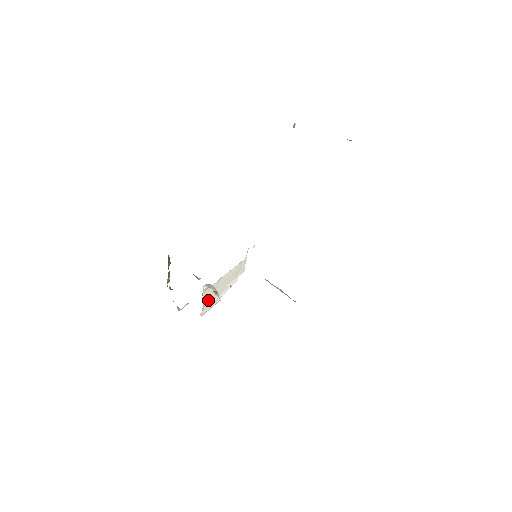
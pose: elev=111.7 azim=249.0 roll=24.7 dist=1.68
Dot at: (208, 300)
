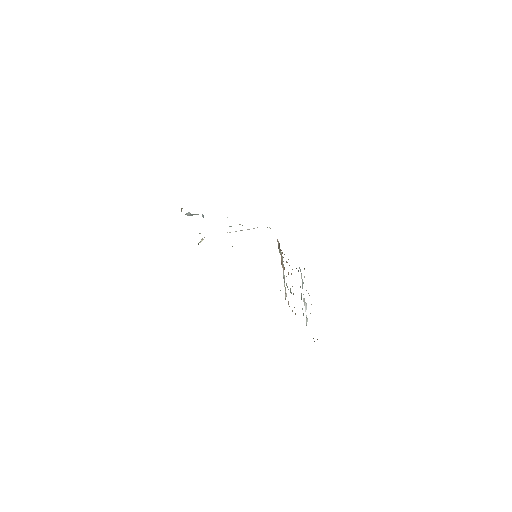
Dot at: occluded
